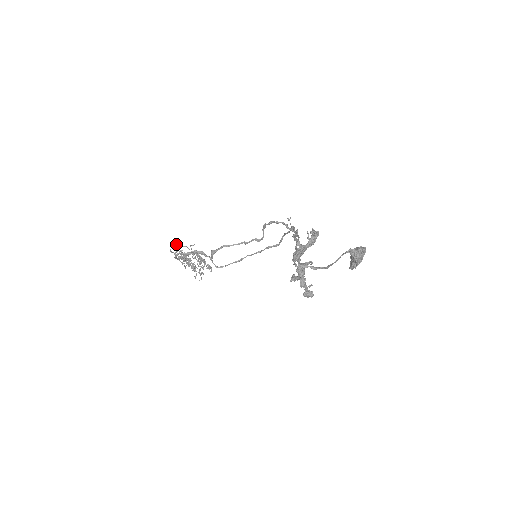
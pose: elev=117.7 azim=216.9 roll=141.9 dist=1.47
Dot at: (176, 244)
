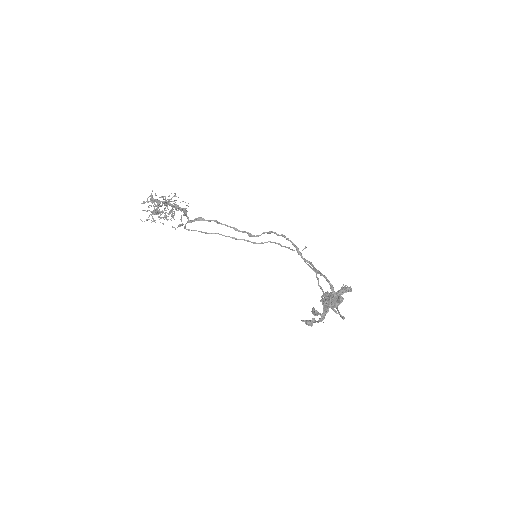
Dot at: (175, 195)
